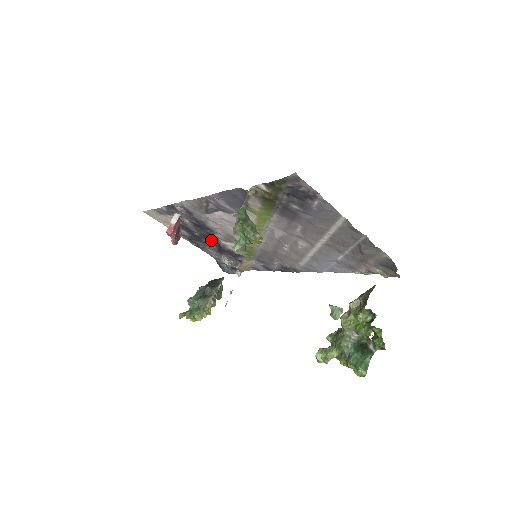
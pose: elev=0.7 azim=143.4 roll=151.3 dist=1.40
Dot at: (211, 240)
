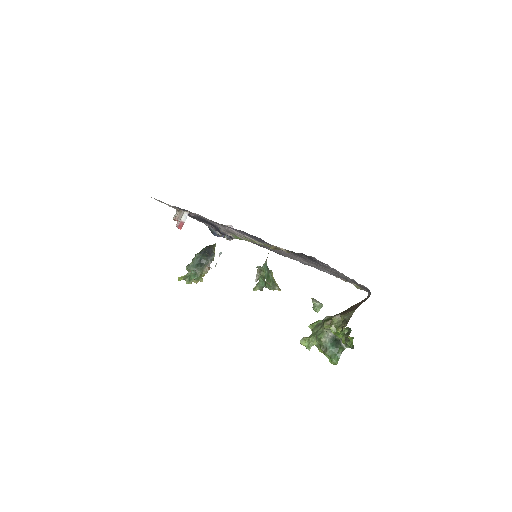
Dot at: (211, 224)
